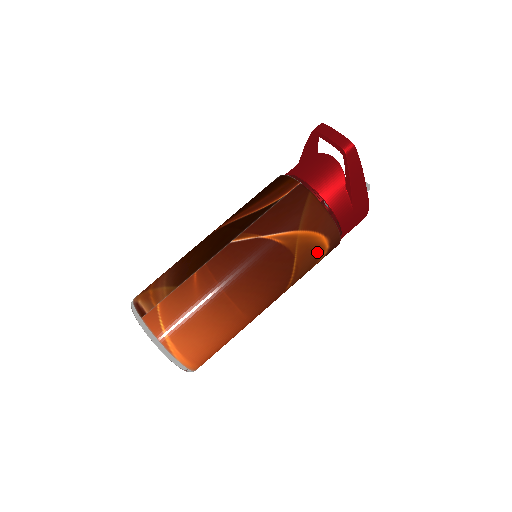
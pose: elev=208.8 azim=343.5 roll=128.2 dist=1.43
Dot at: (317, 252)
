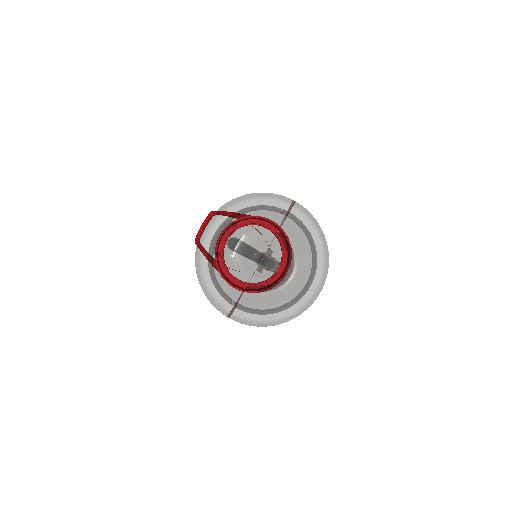
Dot at: occluded
